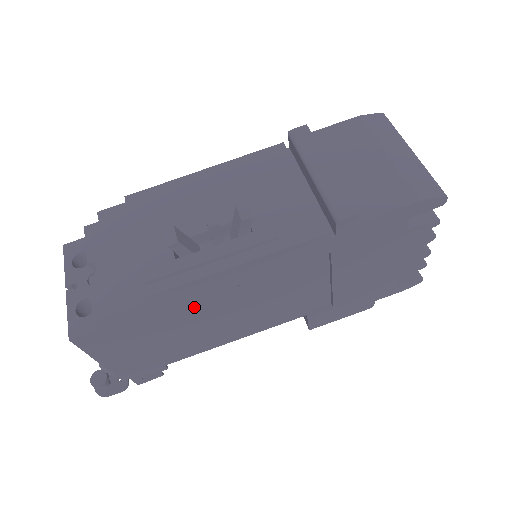
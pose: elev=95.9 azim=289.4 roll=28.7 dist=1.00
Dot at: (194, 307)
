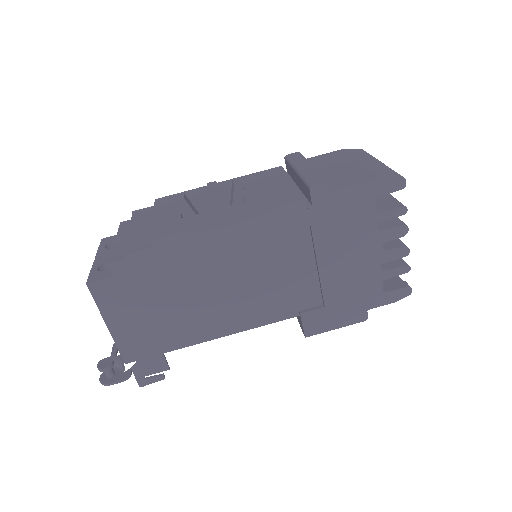
Dot at: (193, 270)
